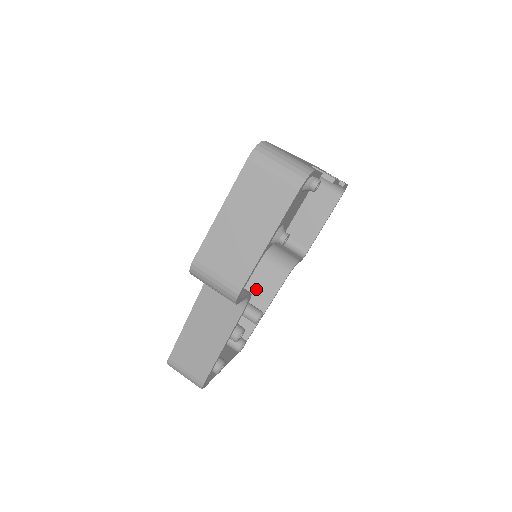
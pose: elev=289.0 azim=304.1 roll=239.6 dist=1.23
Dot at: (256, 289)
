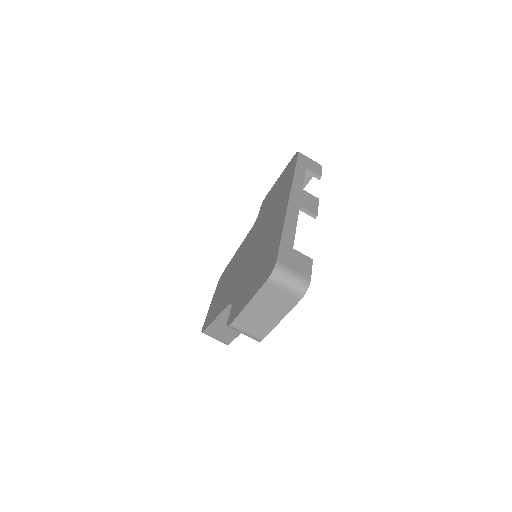
Dot at: occluded
